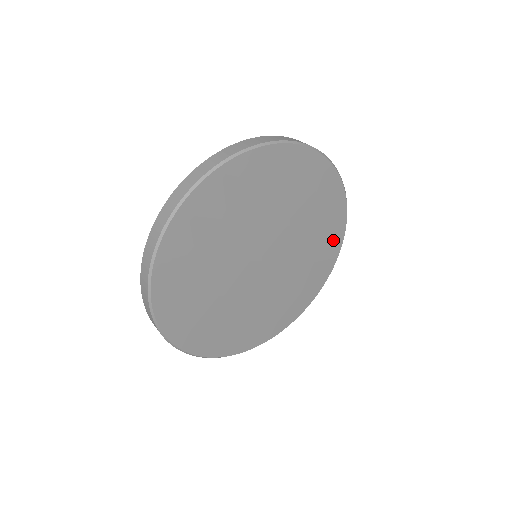
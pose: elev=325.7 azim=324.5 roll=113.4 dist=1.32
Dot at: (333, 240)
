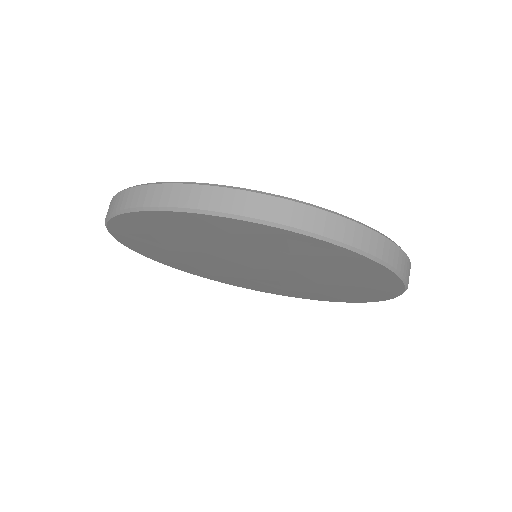
Dot at: (349, 261)
